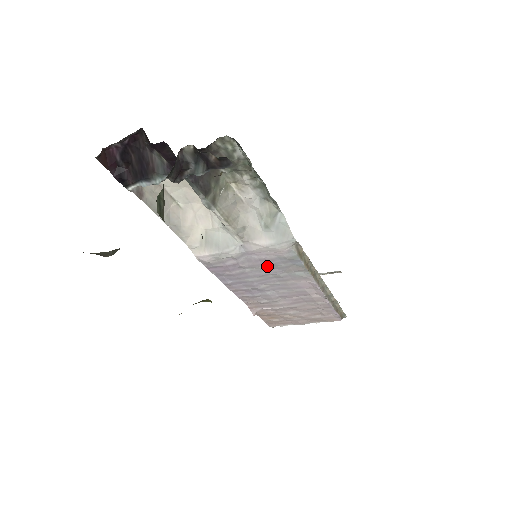
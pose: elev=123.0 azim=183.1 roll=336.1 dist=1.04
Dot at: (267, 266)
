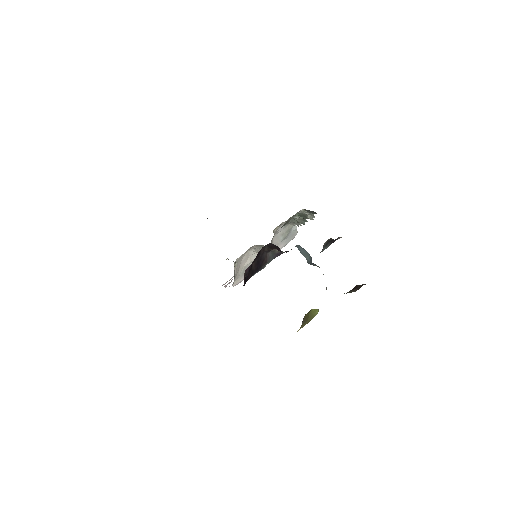
Dot at: occluded
